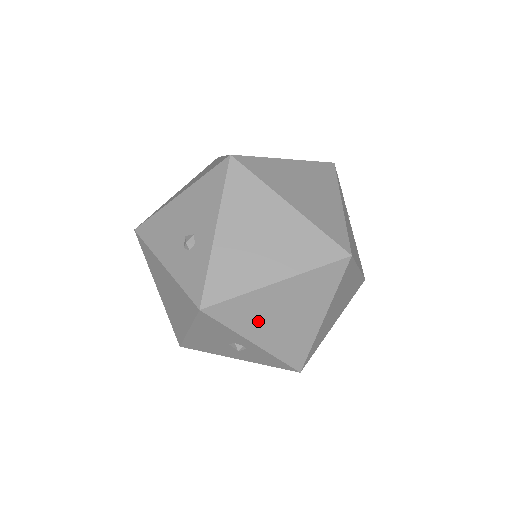
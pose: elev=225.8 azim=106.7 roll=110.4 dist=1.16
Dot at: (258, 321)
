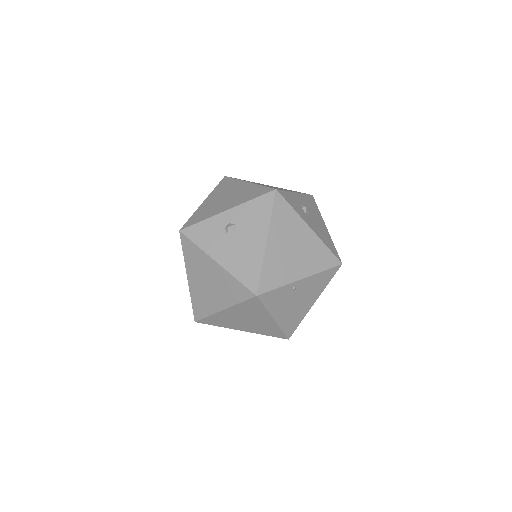
Dot at: occluded
